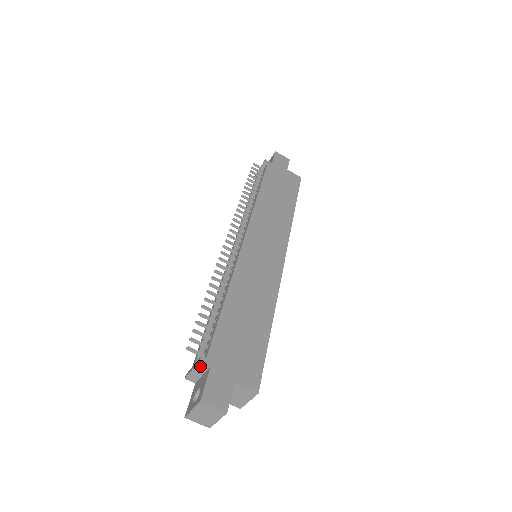
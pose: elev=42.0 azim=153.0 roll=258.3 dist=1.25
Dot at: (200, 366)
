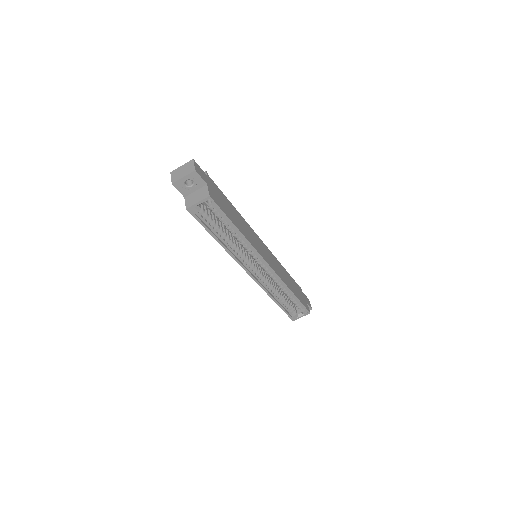
Dot at: occluded
